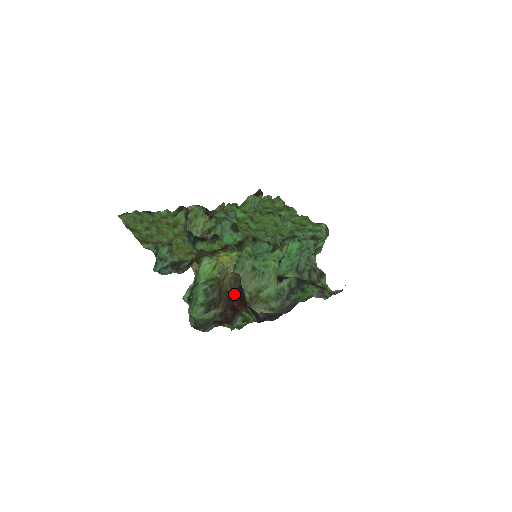
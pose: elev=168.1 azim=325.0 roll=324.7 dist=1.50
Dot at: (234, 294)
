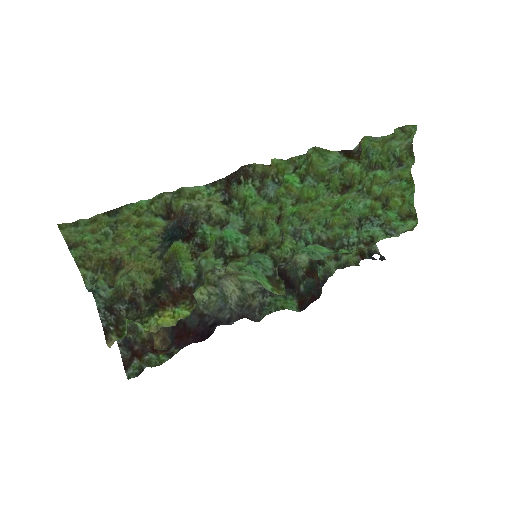
Dot at: occluded
